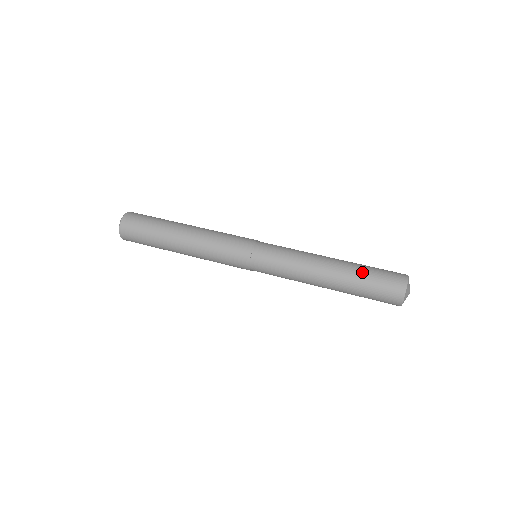
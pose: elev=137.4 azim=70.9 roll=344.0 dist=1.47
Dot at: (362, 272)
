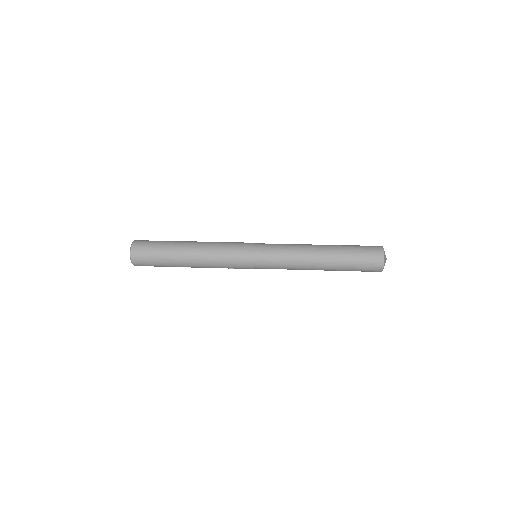
Dot at: (346, 245)
